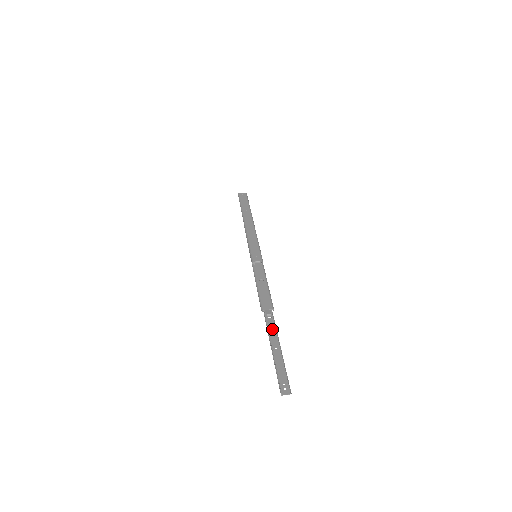
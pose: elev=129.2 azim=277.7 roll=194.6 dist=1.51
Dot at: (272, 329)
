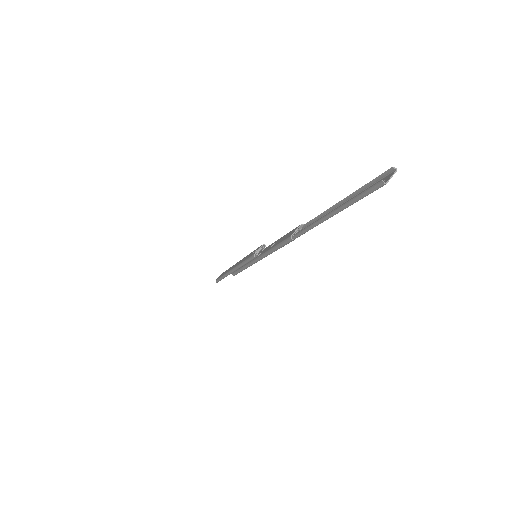
Dot at: occluded
